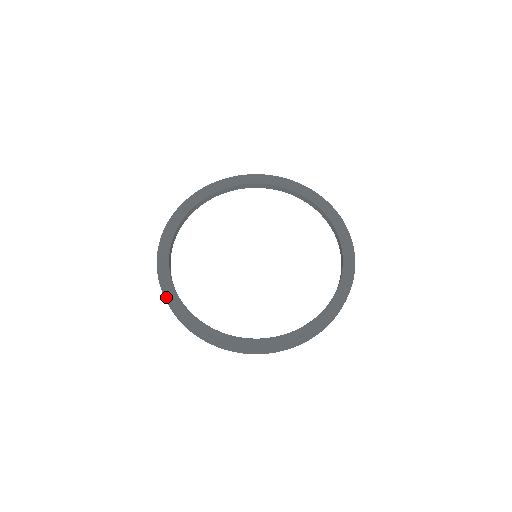
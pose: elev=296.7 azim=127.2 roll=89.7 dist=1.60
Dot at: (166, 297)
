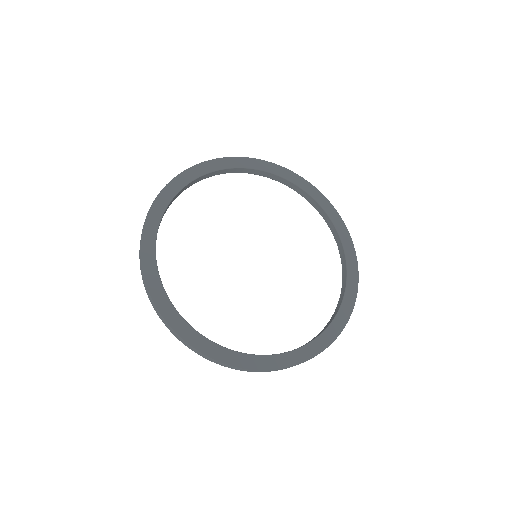
Dot at: (181, 336)
